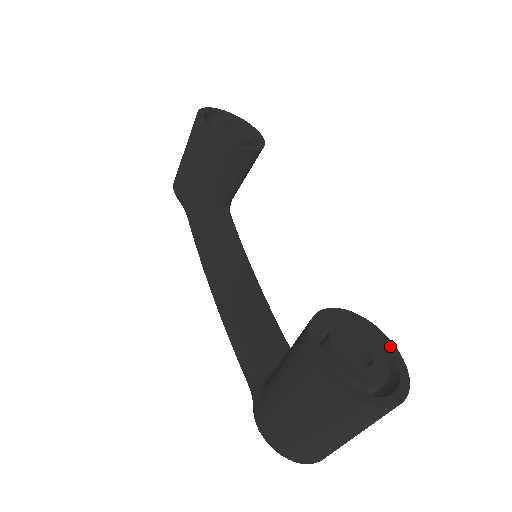
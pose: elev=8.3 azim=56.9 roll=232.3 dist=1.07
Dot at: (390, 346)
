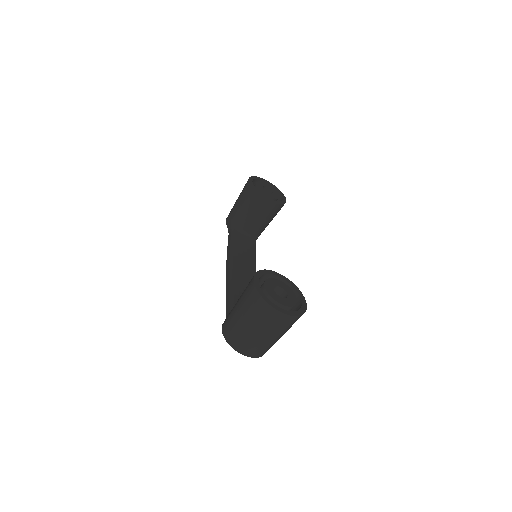
Dot at: (302, 299)
